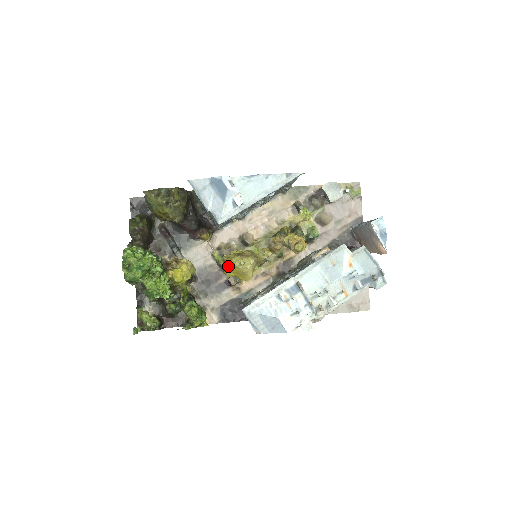
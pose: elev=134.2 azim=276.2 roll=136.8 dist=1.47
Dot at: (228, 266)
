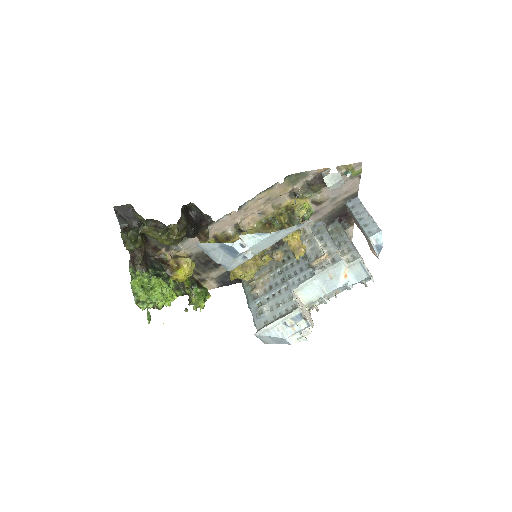
Dot at: (232, 275)
